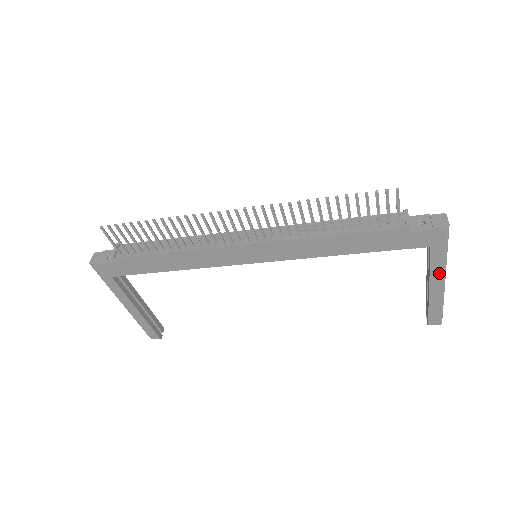
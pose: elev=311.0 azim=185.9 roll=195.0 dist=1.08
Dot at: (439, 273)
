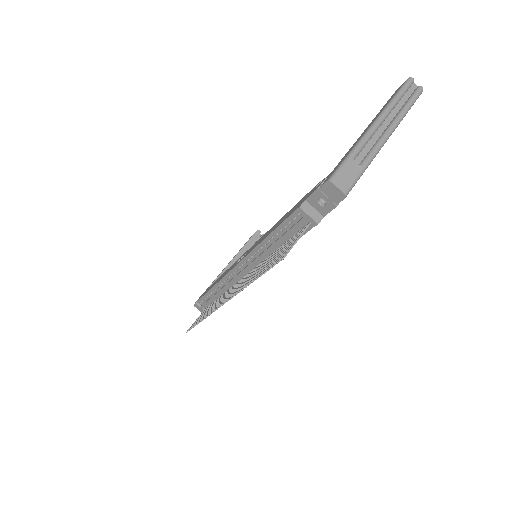
Dot at: occluded
